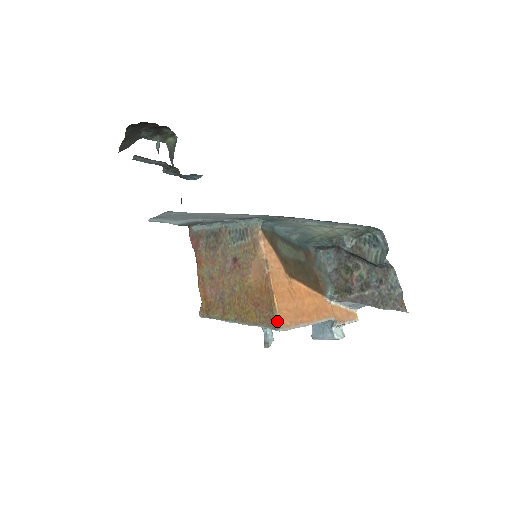
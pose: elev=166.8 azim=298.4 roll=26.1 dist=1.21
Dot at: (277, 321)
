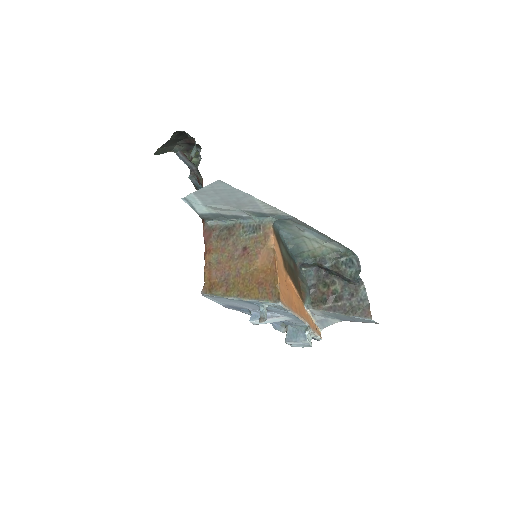
Dot at: (278, 296)
